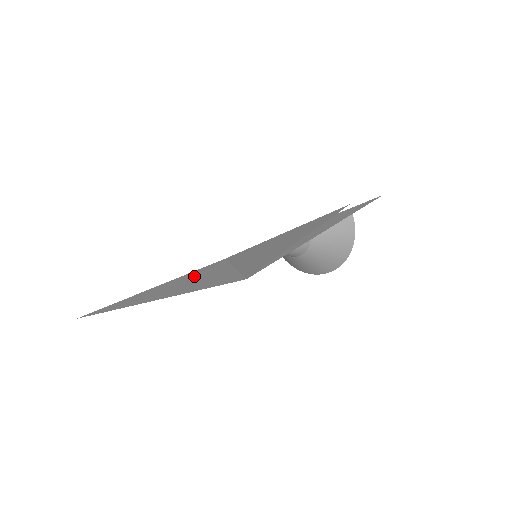
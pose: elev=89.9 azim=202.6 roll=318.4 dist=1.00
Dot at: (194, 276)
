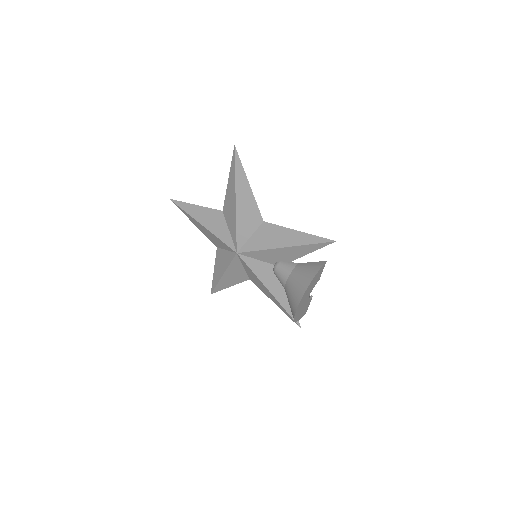
Dot at: (209, 214)
